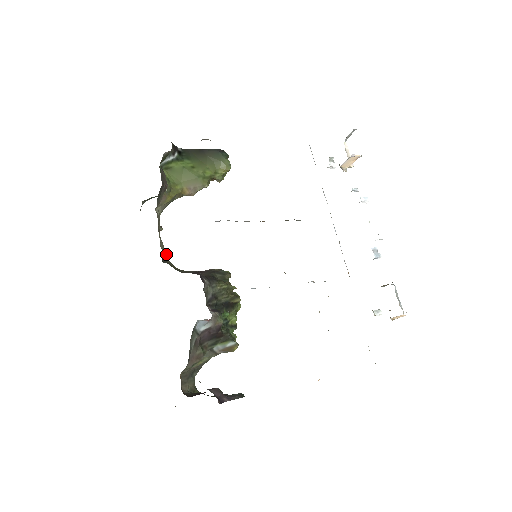
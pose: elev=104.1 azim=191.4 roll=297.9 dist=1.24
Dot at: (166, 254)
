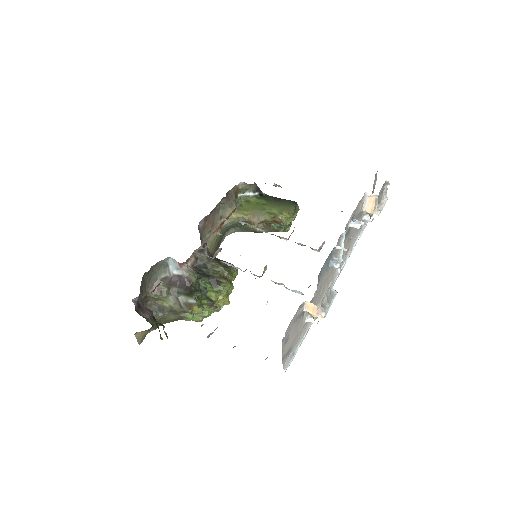
Dot at: (209, 246)
